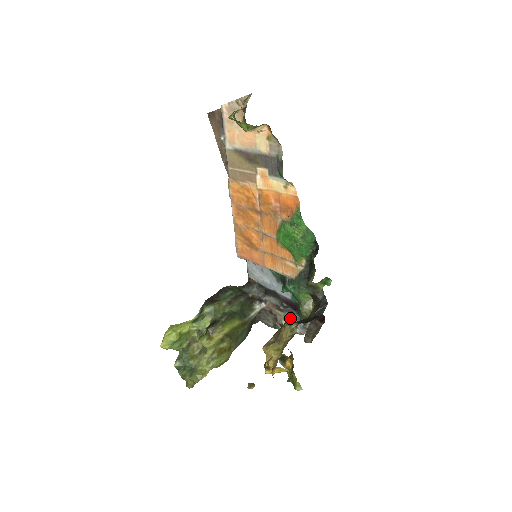
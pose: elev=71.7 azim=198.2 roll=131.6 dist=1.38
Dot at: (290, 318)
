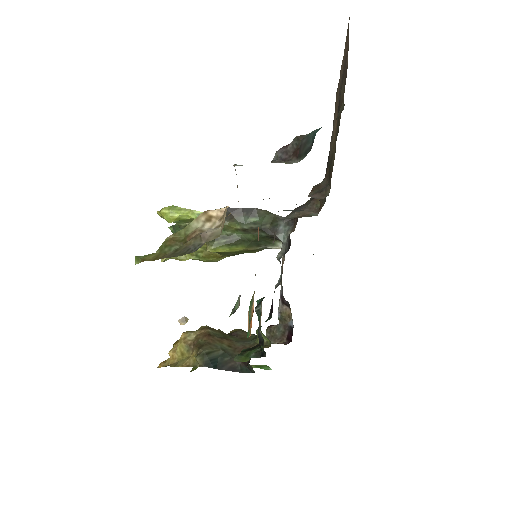
Dot at: (280, 298)
